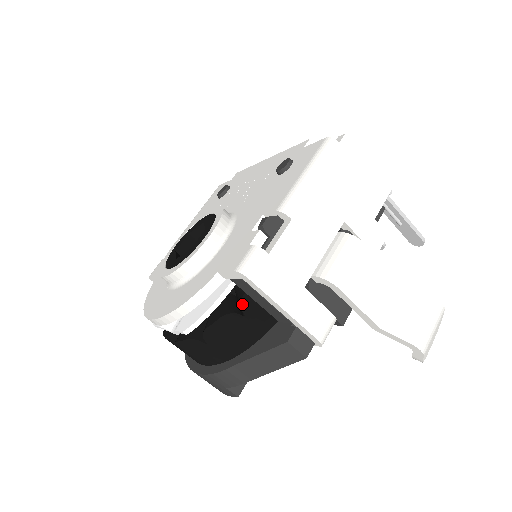
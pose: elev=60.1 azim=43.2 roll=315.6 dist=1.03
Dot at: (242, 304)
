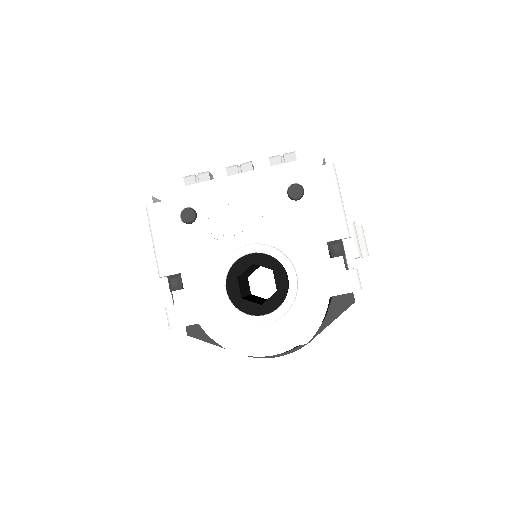
Dot at: occluded
